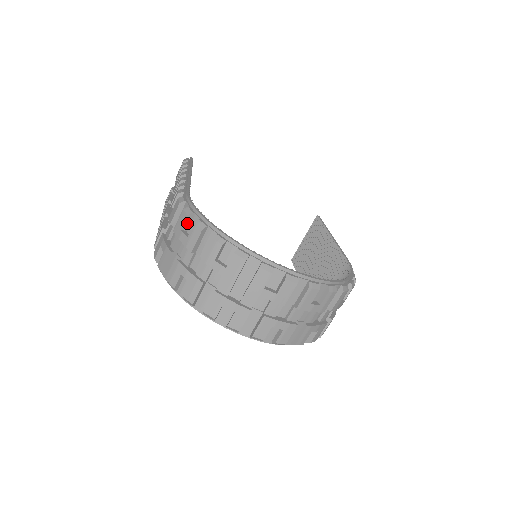
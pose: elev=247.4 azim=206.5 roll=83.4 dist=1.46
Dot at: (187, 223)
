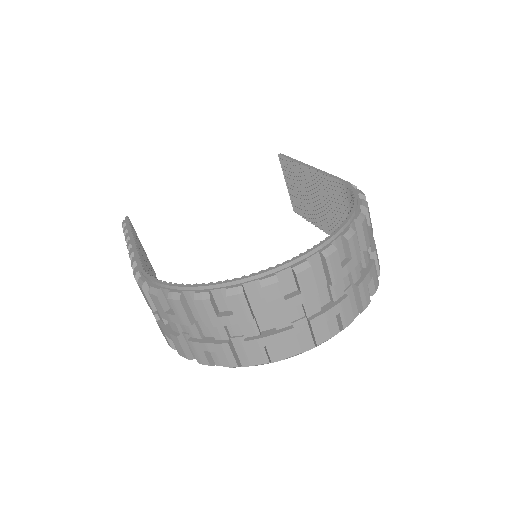
Dot at: (164, 302)
